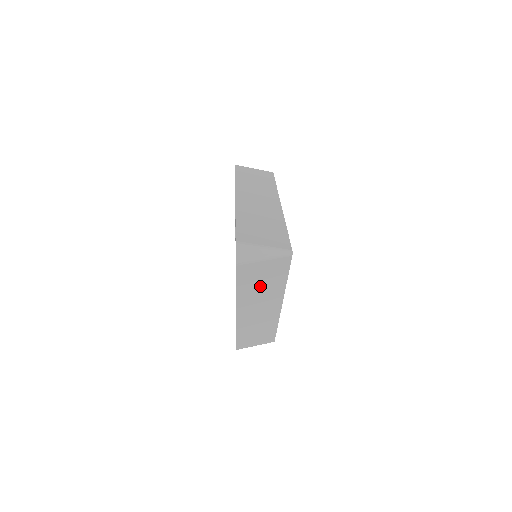
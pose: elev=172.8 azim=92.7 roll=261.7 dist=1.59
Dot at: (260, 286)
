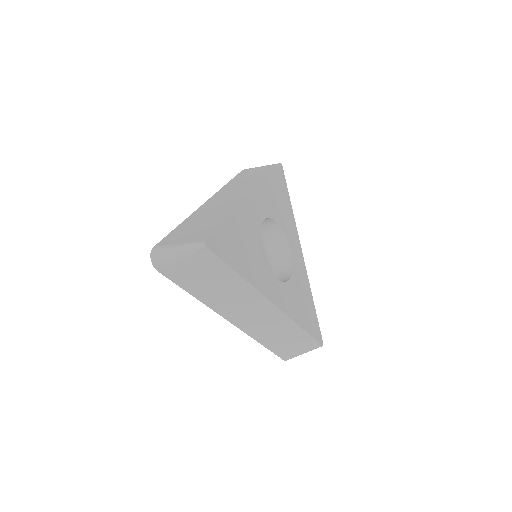
Dot at: (215, 287)
